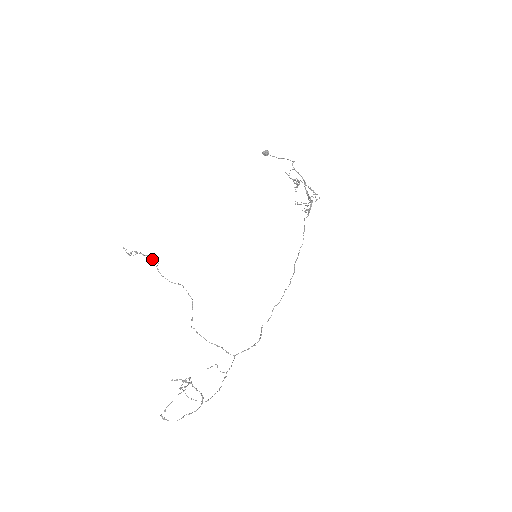
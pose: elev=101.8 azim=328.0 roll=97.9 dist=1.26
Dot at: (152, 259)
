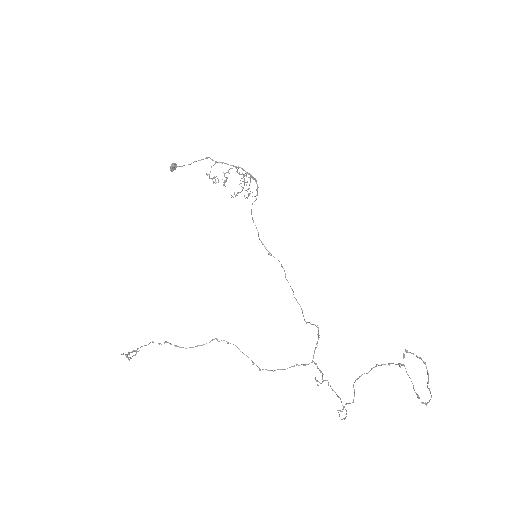
Dot at: occluded
